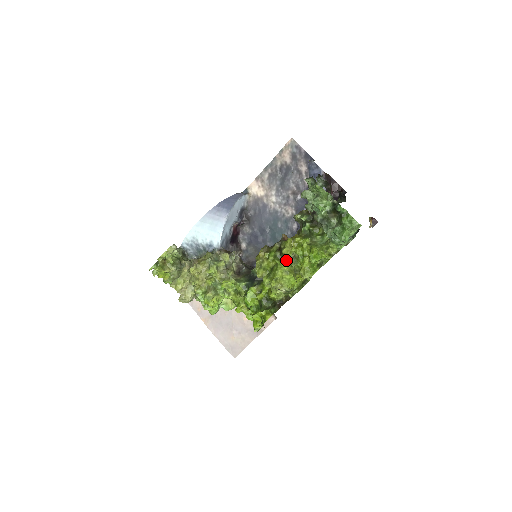
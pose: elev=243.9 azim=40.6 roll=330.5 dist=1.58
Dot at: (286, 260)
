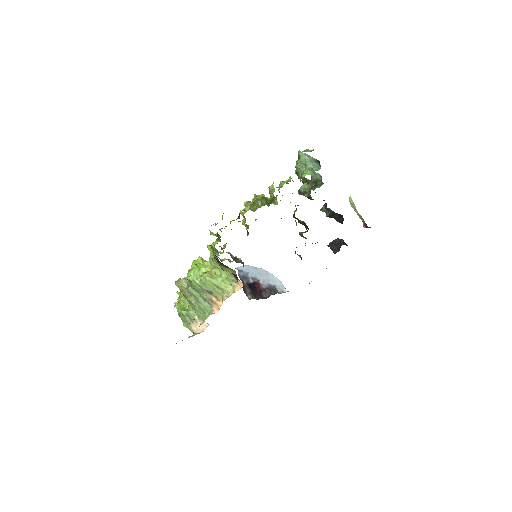
Dot at: occluded
